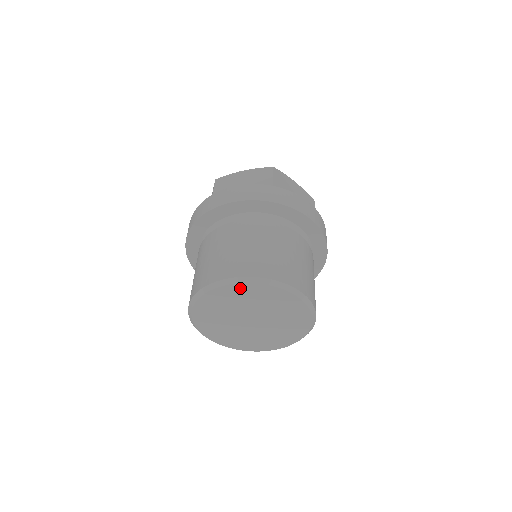
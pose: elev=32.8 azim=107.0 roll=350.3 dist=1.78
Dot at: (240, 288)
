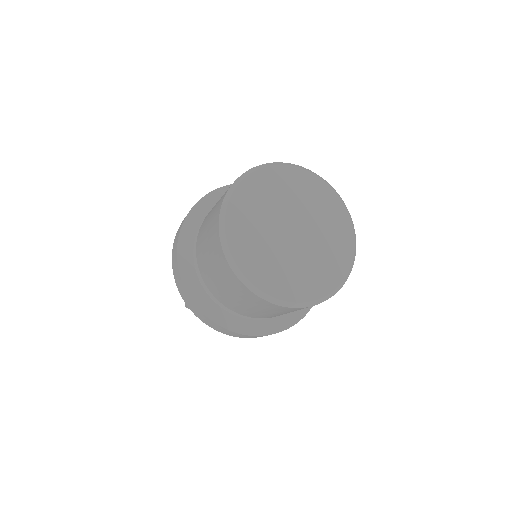
Dot at: (316, 183)
